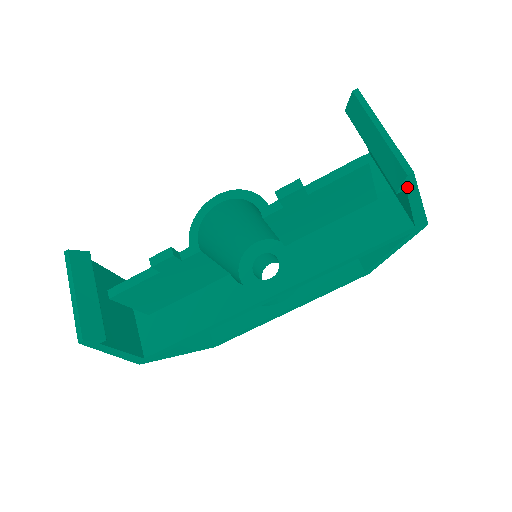
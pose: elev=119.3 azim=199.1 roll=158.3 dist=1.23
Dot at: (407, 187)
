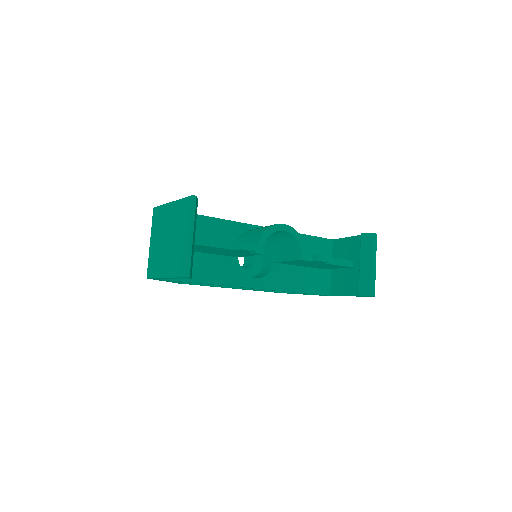
Dot at: occluded
